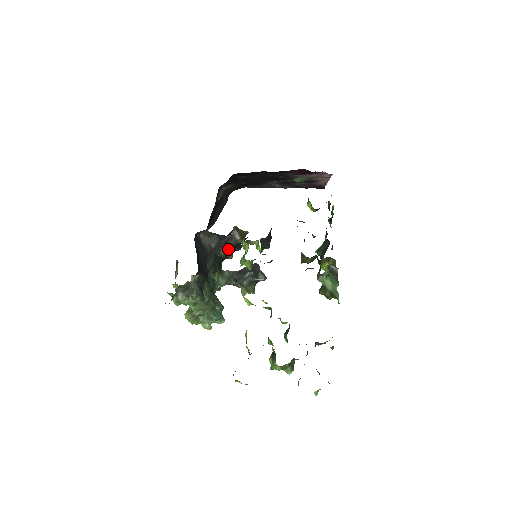
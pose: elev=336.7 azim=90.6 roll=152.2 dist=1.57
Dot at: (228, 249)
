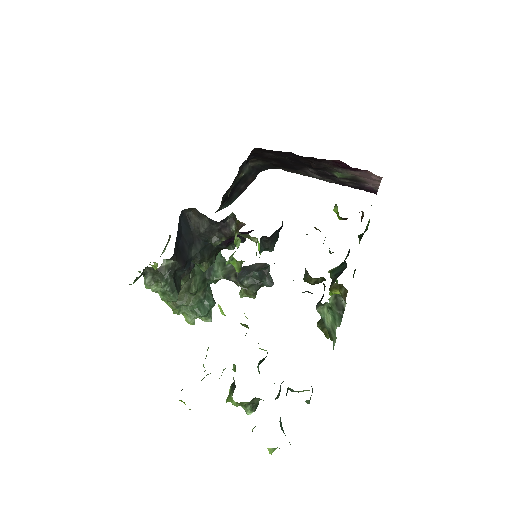
Dot at: (221, 238)
